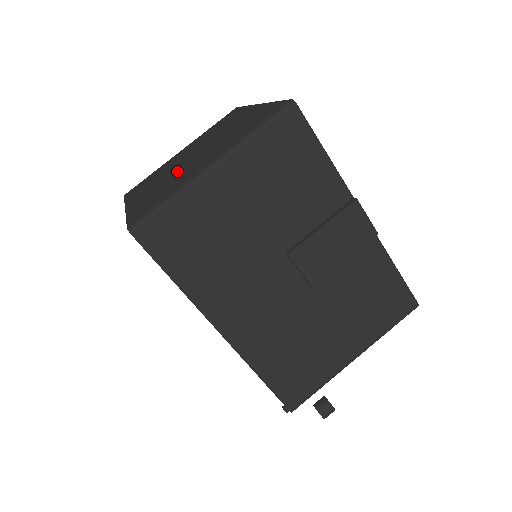
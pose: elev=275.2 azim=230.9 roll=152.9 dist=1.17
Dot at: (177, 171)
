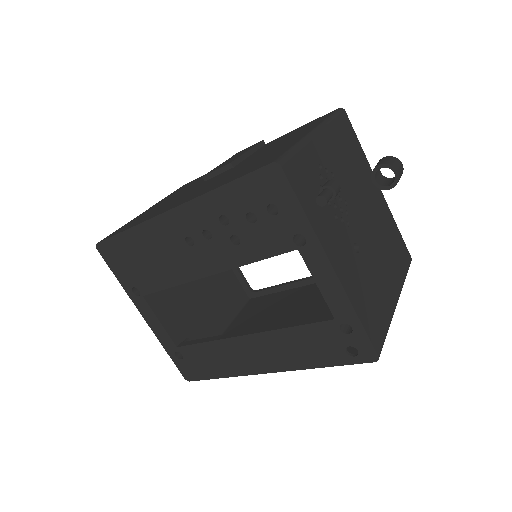
Dot at: occluded
